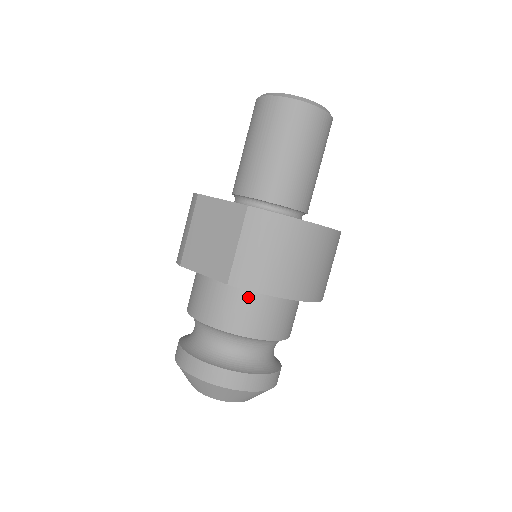
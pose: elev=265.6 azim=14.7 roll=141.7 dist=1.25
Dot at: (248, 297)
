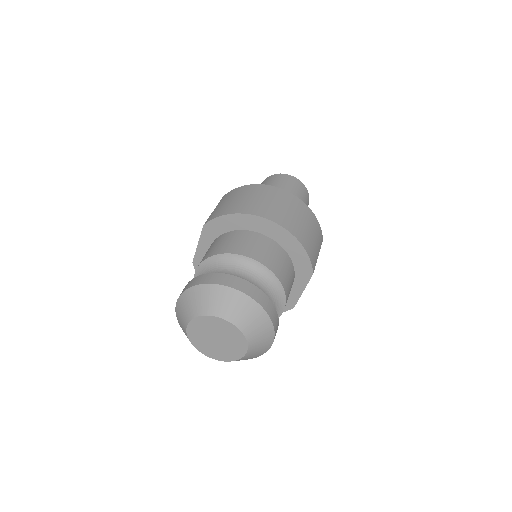
Dot at: (223, 237)
